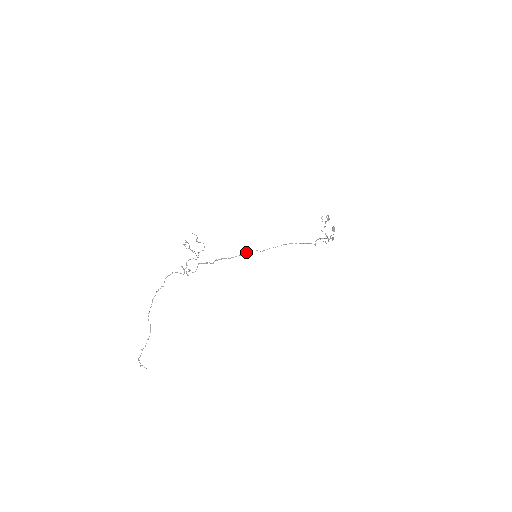
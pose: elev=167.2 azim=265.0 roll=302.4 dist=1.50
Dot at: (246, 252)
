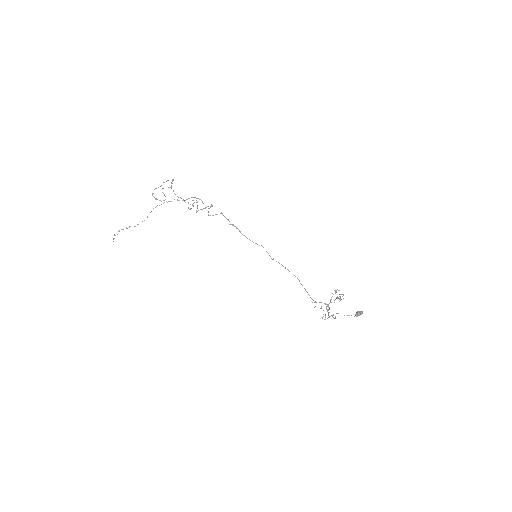
Dot at: occluded
